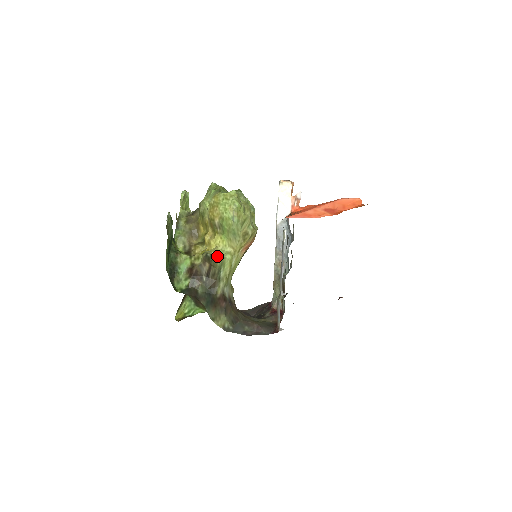
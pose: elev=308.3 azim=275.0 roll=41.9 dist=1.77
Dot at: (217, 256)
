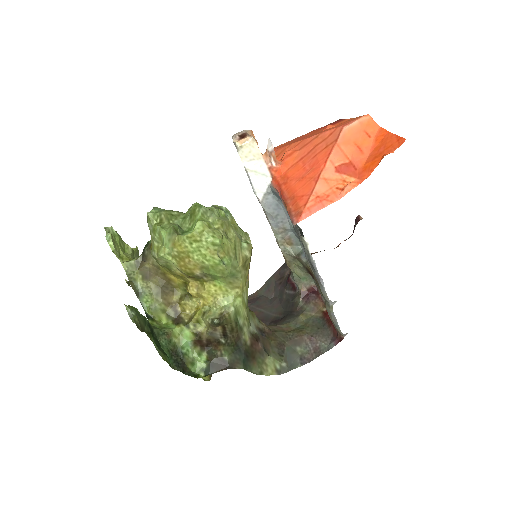
Dot at: (226, 313)
